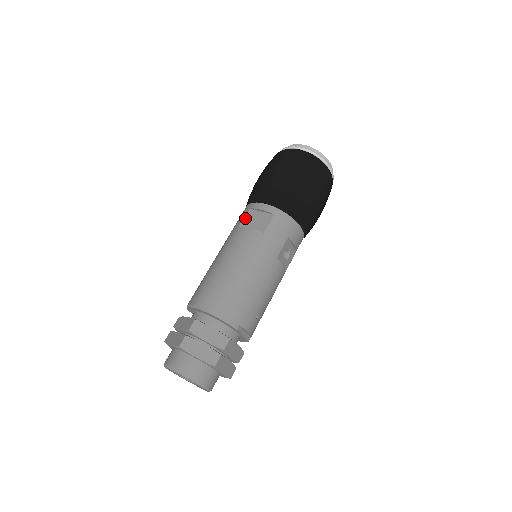
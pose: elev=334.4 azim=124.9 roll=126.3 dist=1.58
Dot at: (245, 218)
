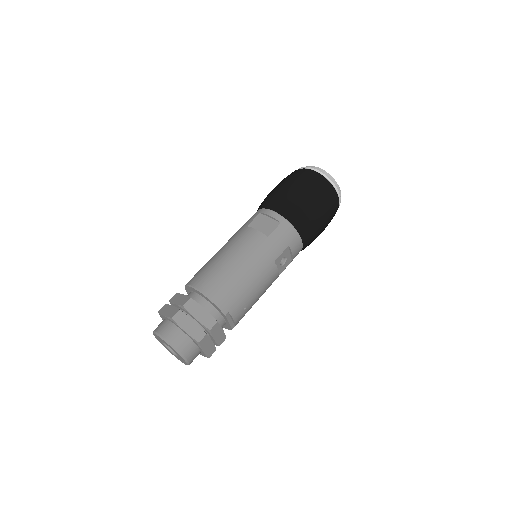
Dot at: (254, 220)
